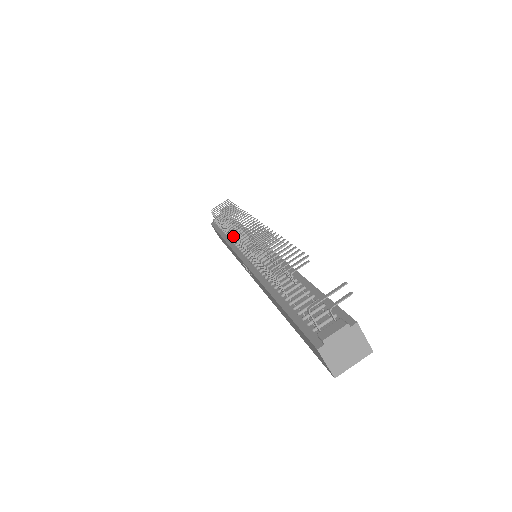
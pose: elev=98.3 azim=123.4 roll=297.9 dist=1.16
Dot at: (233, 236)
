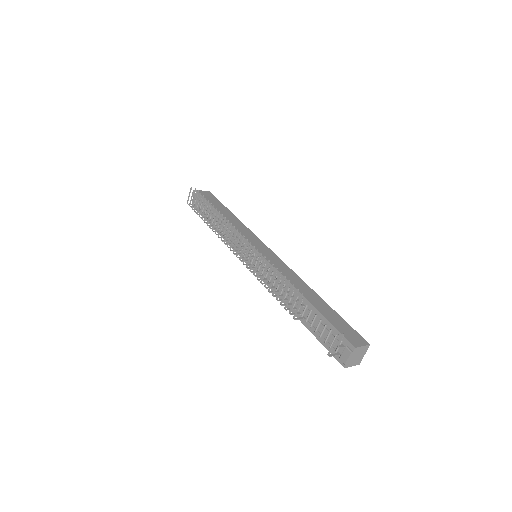
Dot at: occluded
